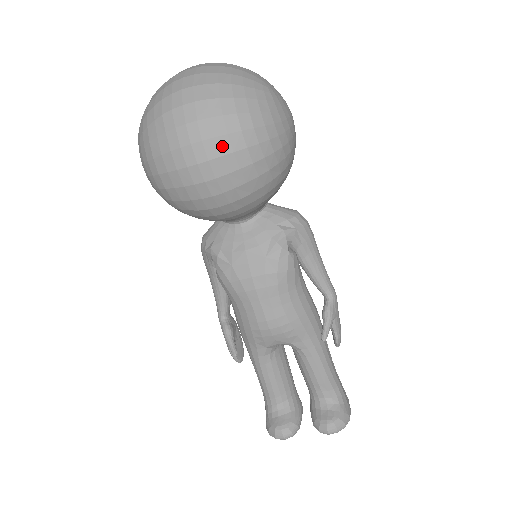
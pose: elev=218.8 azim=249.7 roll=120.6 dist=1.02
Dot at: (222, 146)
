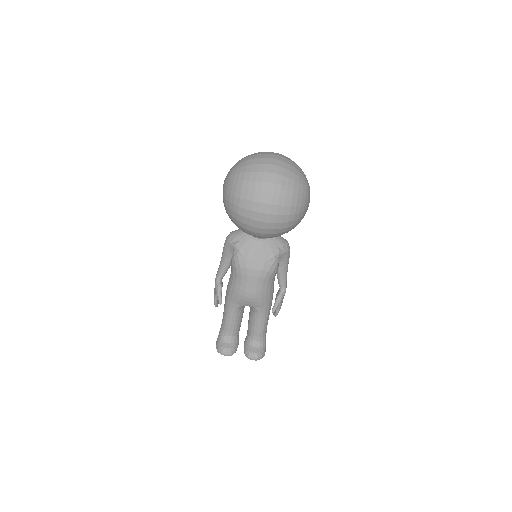
Dot at: (279, 210)
